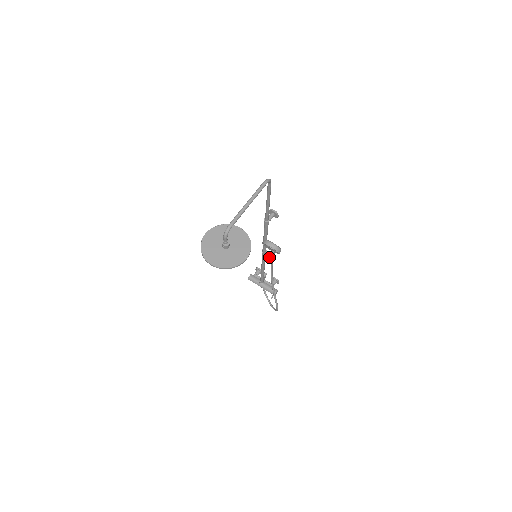
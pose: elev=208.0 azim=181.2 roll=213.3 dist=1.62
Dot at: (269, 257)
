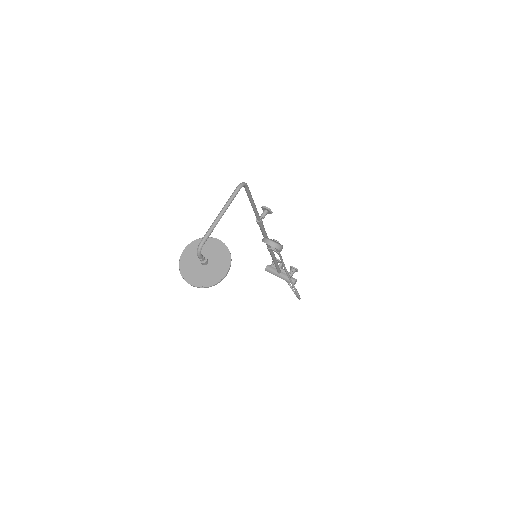
Dot at: occluded
